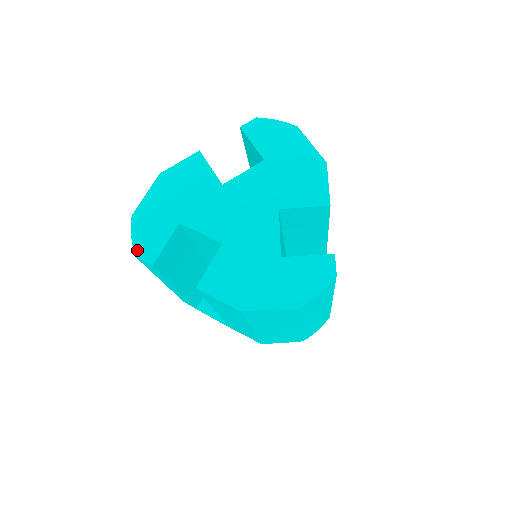
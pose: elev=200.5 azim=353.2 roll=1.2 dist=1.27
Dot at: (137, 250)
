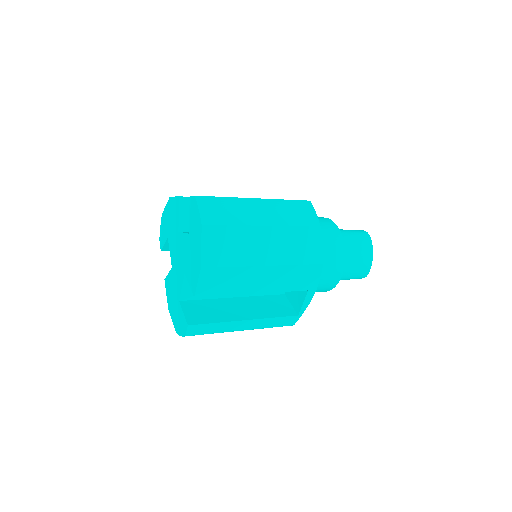
Dot at: (160, 237)
